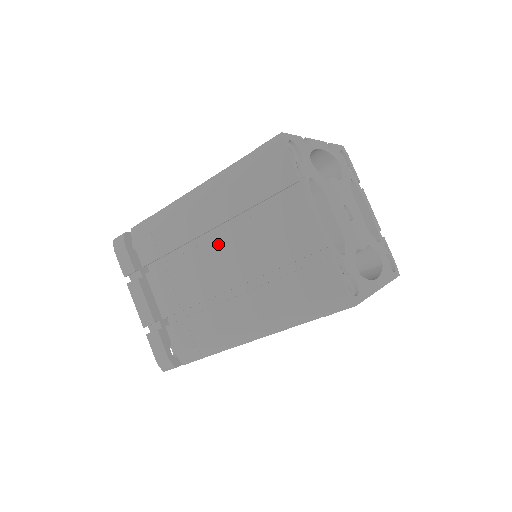
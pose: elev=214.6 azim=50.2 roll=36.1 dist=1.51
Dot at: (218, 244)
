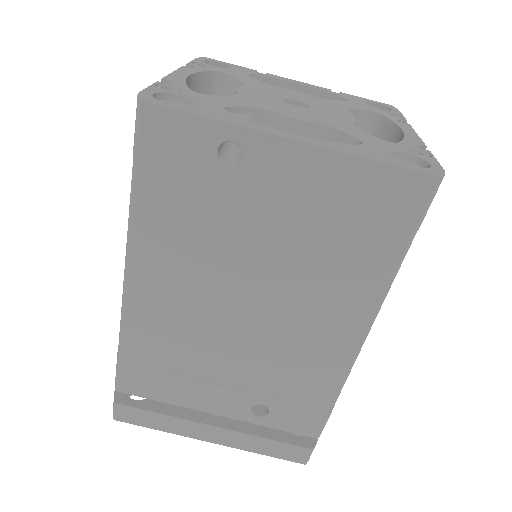
Dot at: occluded
